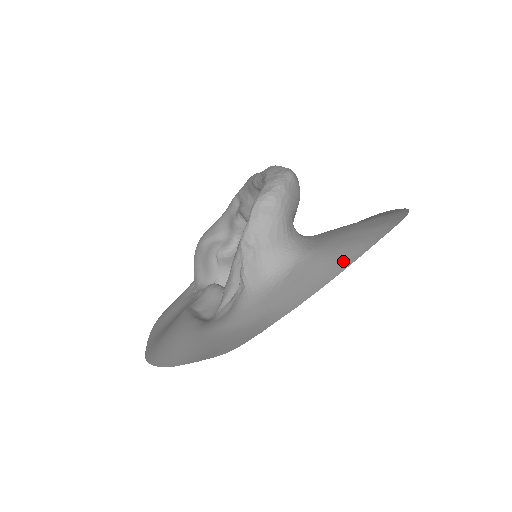
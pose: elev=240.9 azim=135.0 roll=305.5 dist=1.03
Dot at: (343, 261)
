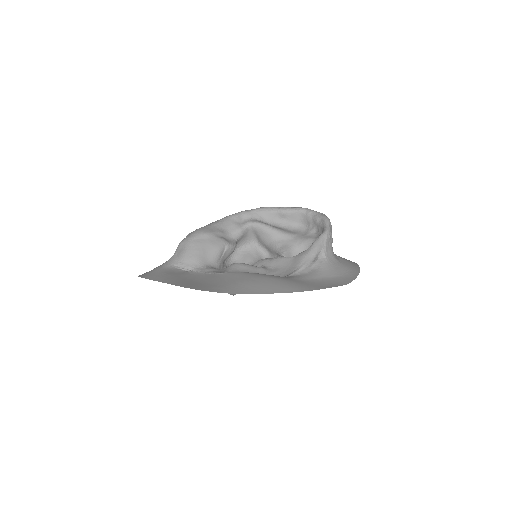
Dot at: (353, 262)
